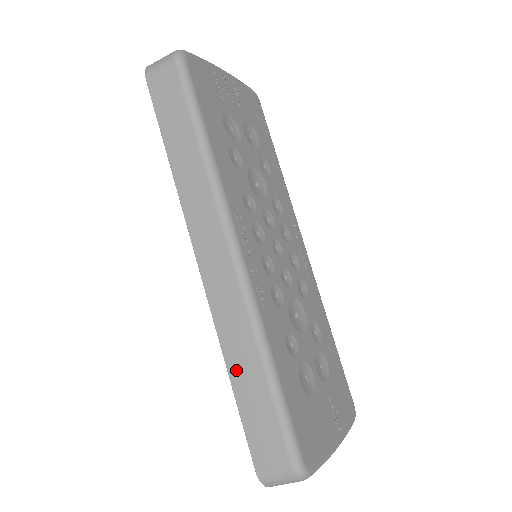
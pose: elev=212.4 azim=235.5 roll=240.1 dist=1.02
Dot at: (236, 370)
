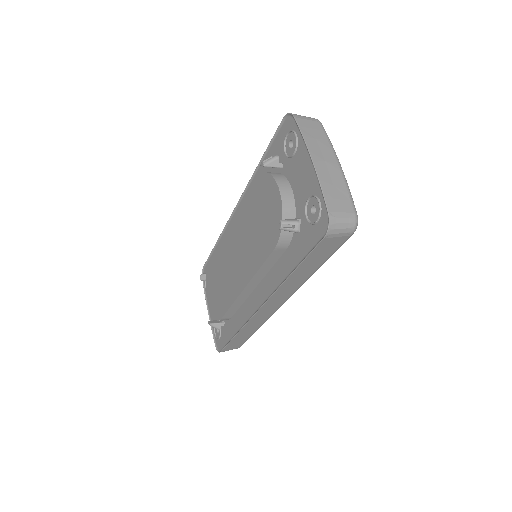
Dot at: (242, 334)
